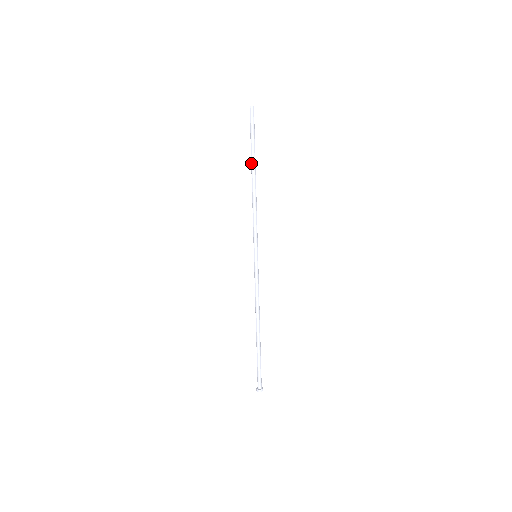
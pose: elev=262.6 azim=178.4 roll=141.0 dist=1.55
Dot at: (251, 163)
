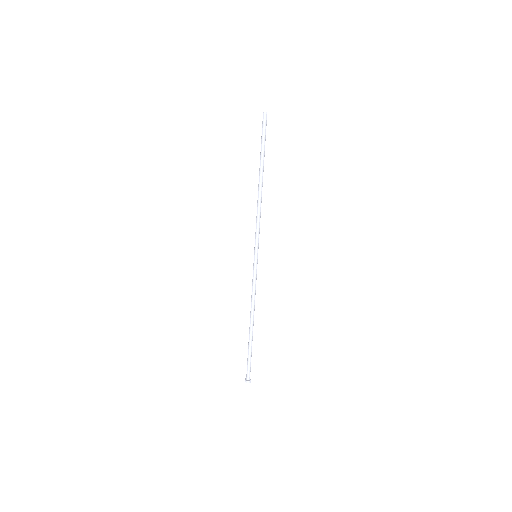
Dot at: (260, 167)
